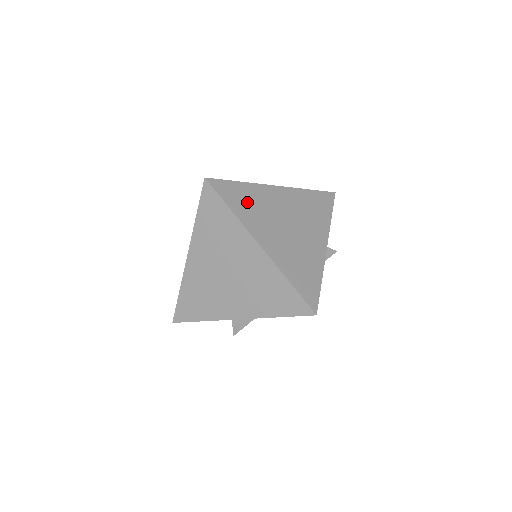
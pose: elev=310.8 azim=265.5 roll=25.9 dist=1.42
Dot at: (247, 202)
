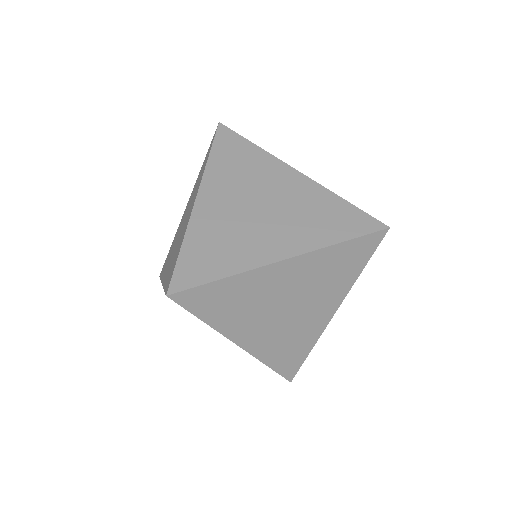
Dot at: (230, 303)
